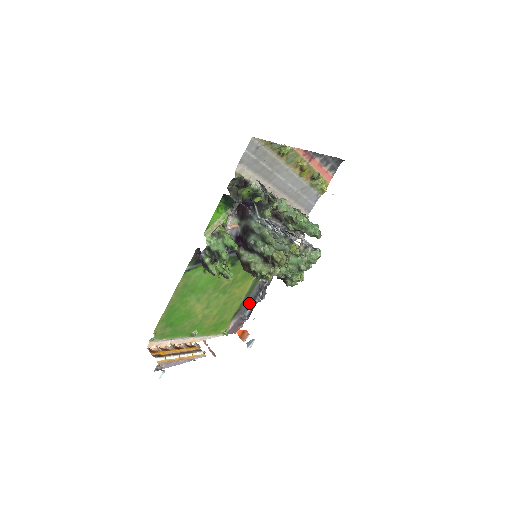
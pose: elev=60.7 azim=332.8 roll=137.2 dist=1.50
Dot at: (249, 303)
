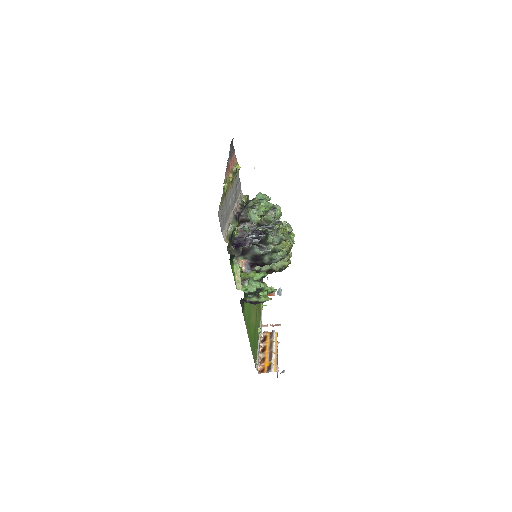
Dot at: occluded
